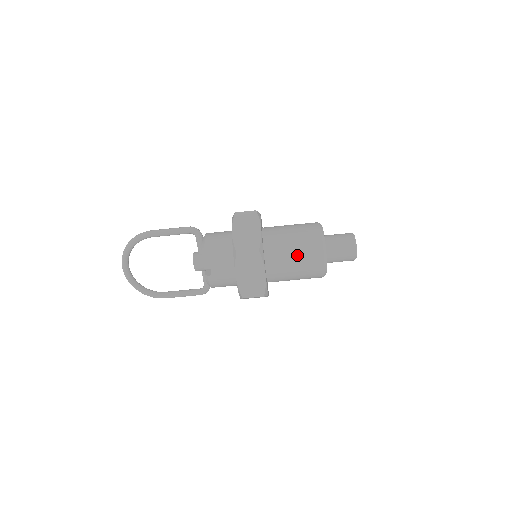
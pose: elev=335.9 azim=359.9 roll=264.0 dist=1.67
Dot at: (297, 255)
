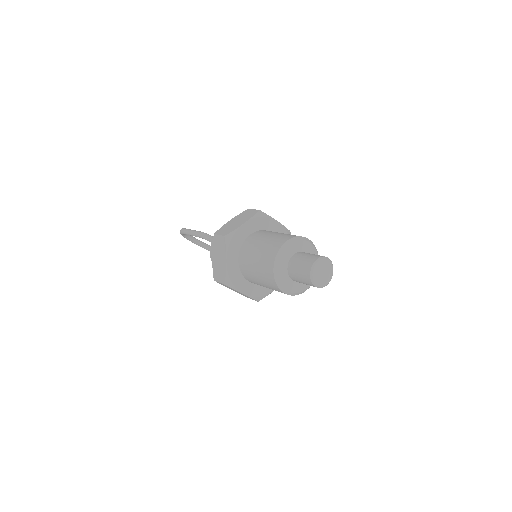
Dot at: (263, 283)
